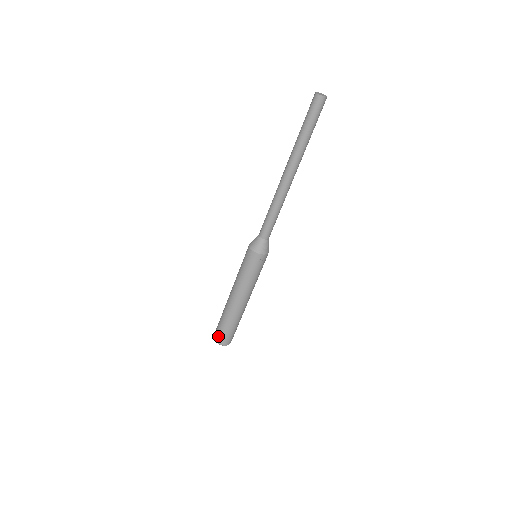
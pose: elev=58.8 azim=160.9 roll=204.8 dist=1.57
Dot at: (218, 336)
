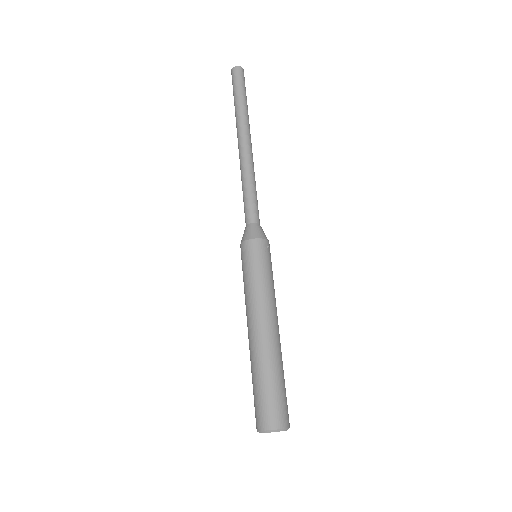
Dot at: (266, 414)
